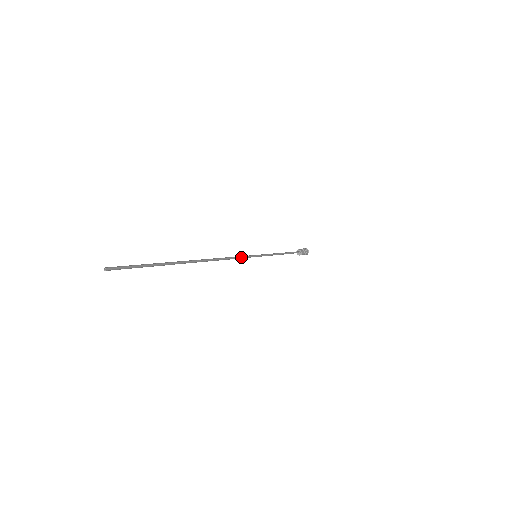
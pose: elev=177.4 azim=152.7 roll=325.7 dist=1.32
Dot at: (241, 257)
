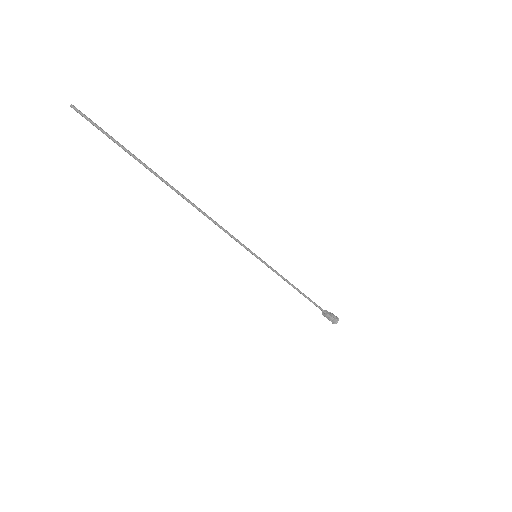
Dot at: (234, 237)
